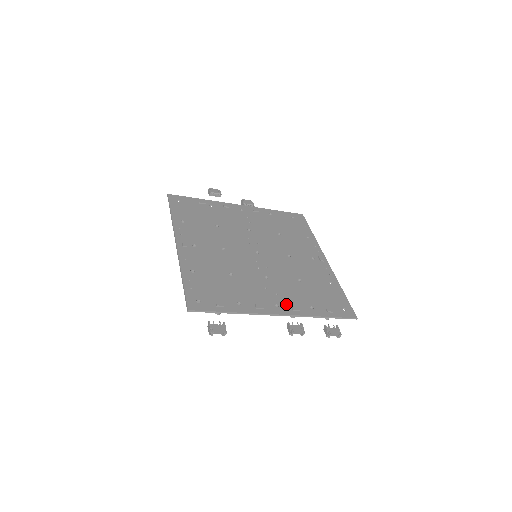
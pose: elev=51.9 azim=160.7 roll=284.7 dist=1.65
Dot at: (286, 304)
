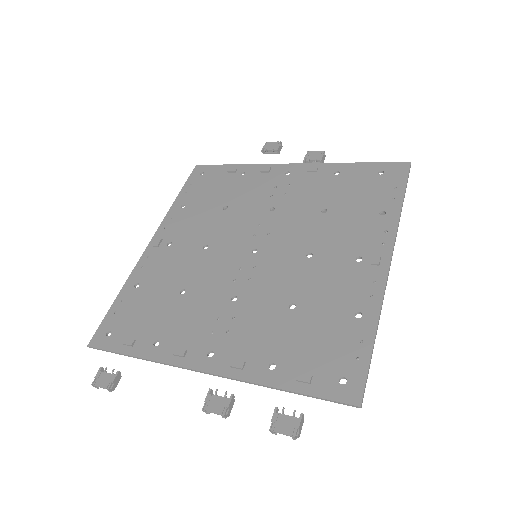
Dot at: (228, 353)
